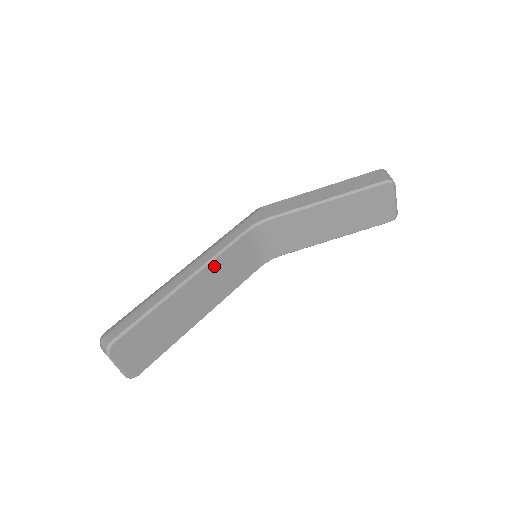
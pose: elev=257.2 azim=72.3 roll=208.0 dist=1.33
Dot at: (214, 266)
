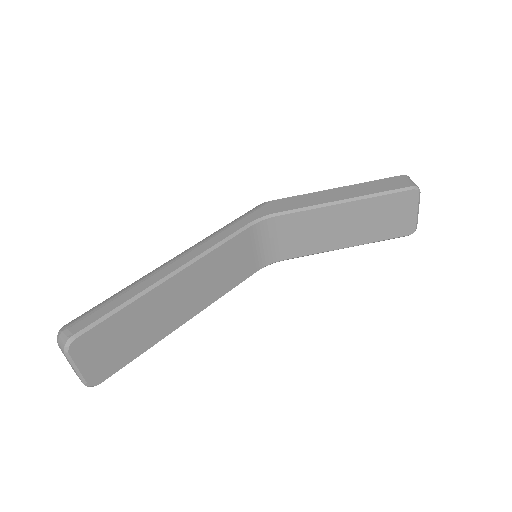
Dot at: (207, 261)
